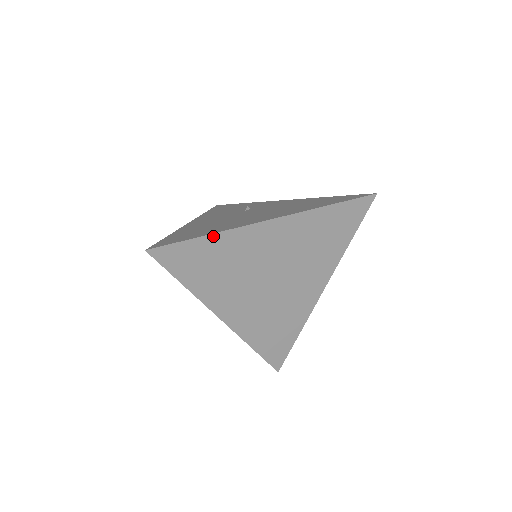
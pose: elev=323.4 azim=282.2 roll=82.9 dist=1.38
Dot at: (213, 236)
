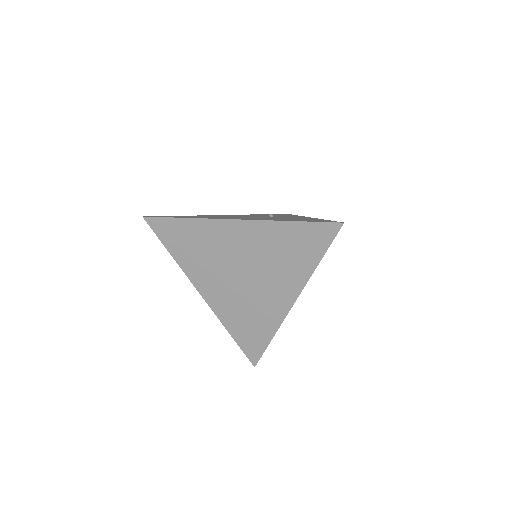
Dot at: (189, 220)
